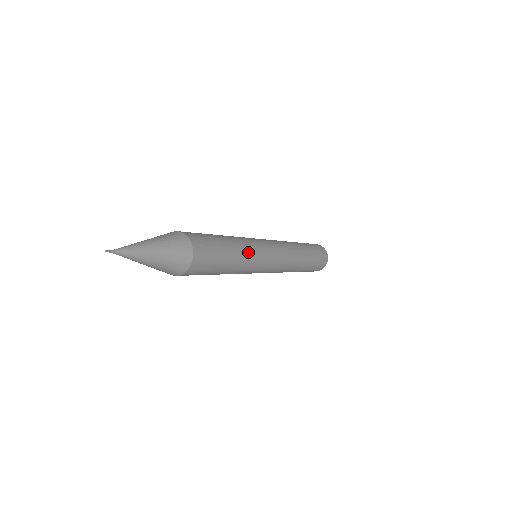
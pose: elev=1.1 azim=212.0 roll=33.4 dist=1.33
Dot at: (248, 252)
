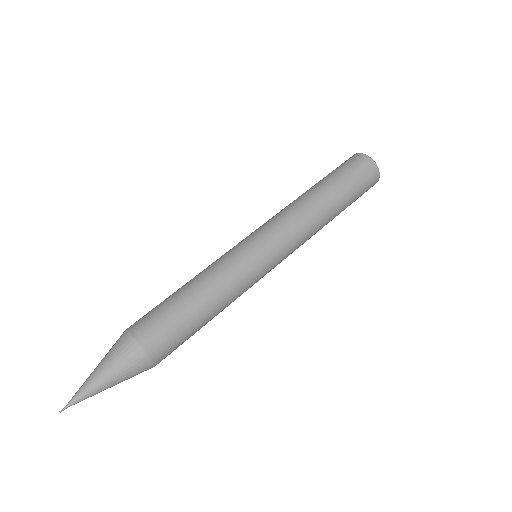
Dot at: (232, 294)
